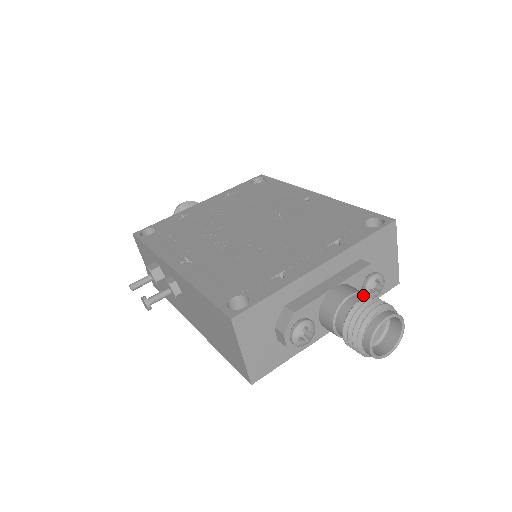
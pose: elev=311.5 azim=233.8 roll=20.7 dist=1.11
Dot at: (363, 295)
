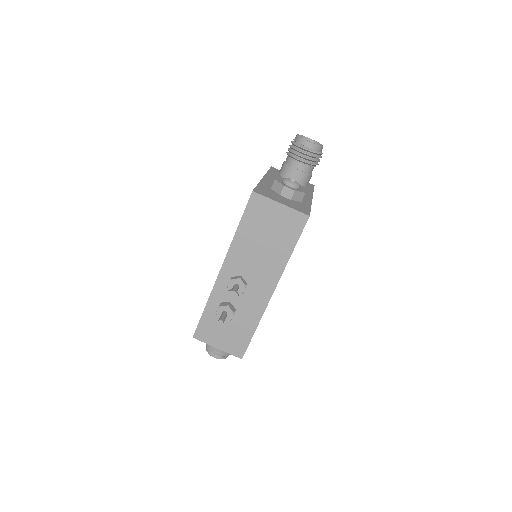
Dot at: occluded
